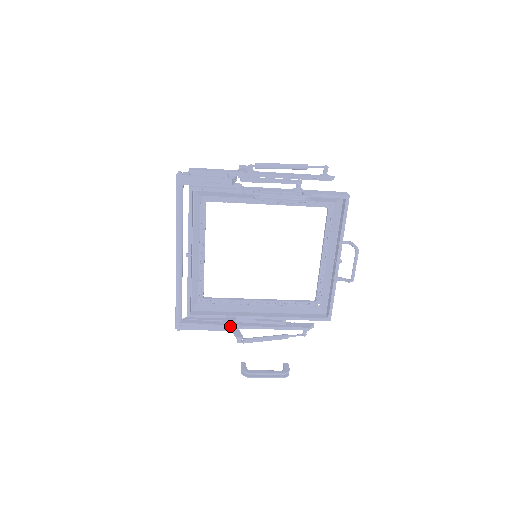
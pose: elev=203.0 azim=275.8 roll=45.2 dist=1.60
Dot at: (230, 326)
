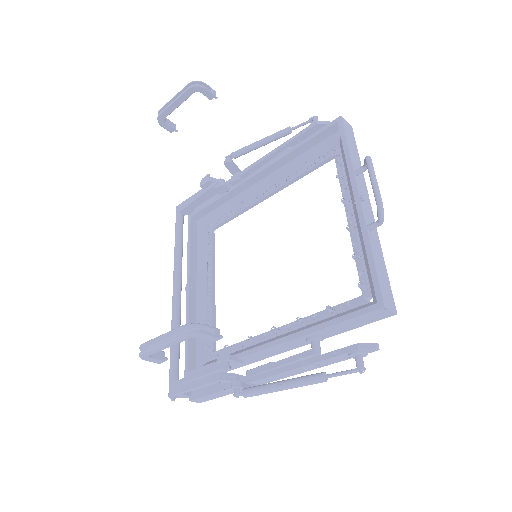
Dot at: (221, 365)
